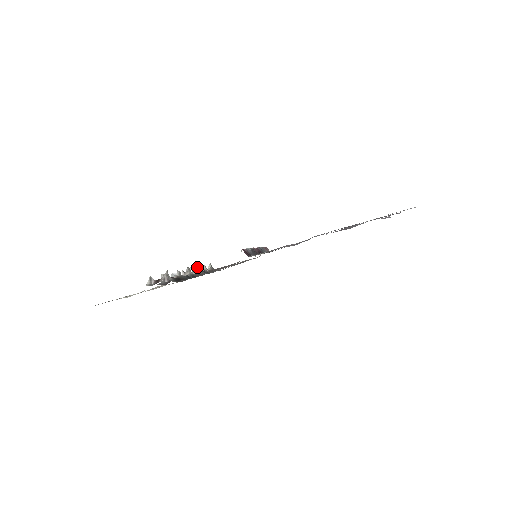
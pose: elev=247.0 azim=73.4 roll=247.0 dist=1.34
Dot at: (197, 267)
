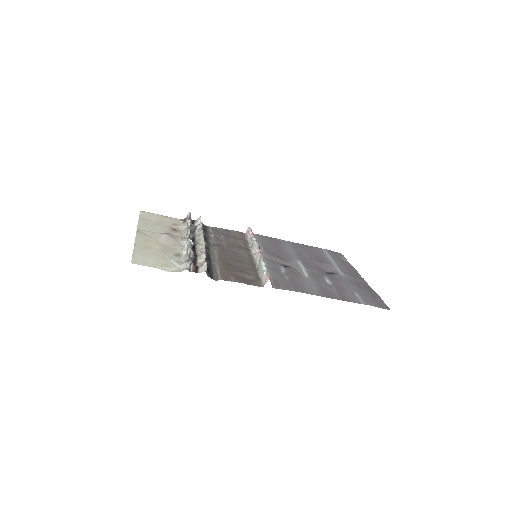
Dot at: occluded
